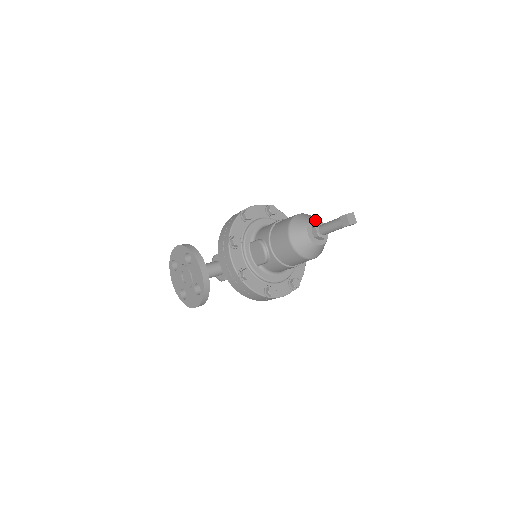
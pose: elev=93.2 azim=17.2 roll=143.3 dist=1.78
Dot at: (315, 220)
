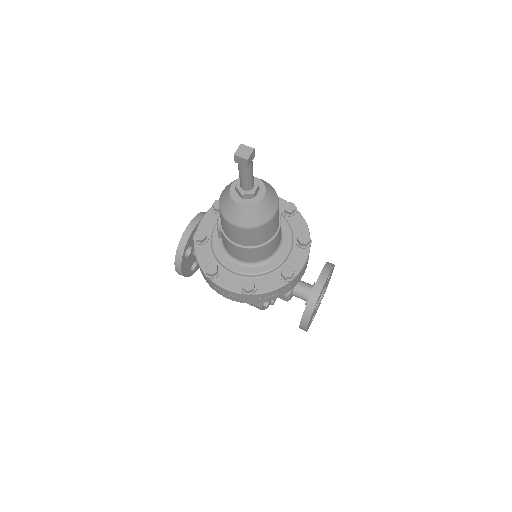
Dot at: (256, 179)
